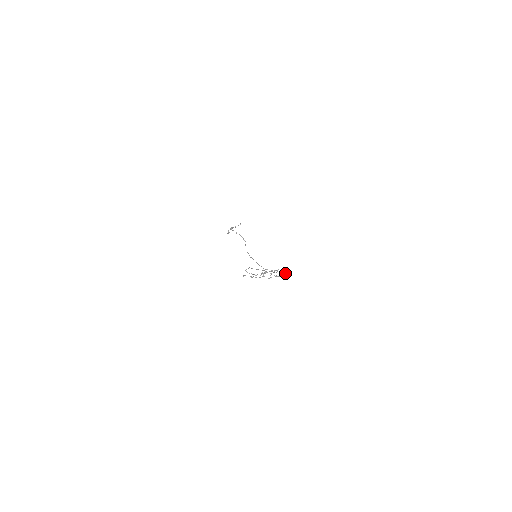
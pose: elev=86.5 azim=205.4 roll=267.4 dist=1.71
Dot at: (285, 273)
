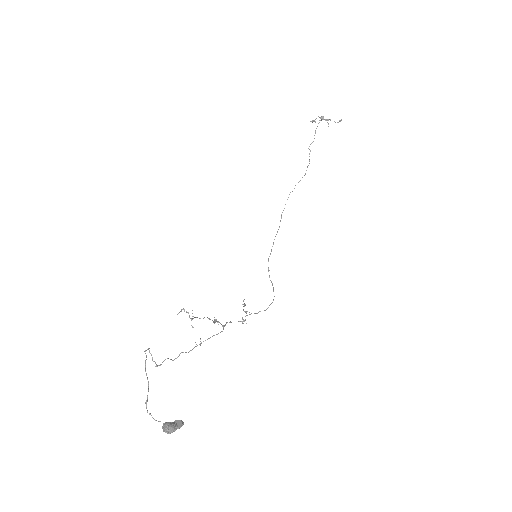
Dot at: (165, 431)
